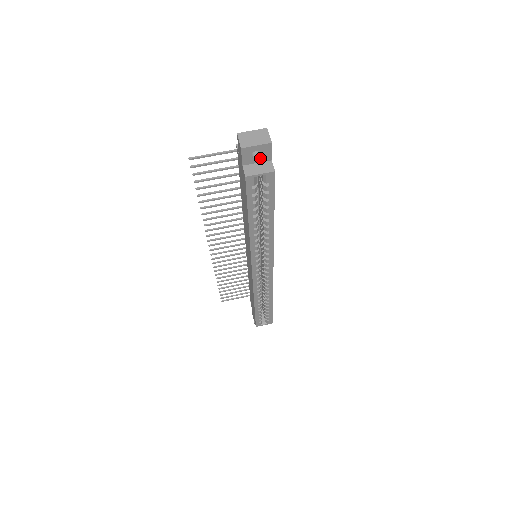
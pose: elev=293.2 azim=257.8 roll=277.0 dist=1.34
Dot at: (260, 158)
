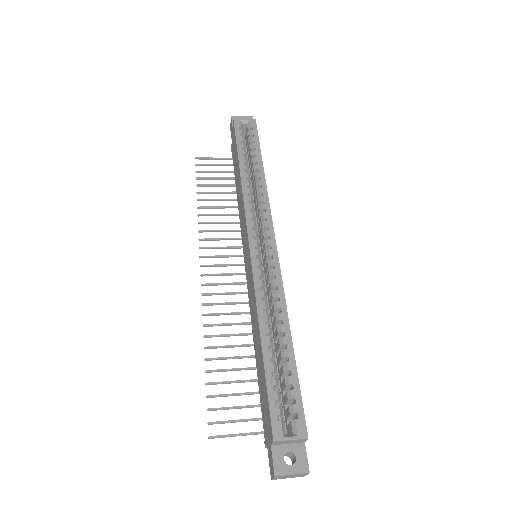
Dot at: occluded
